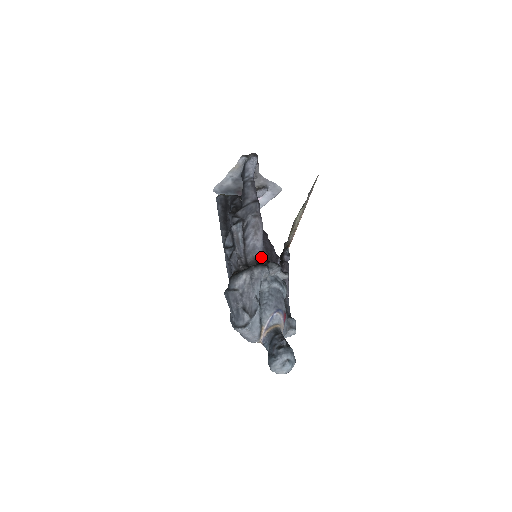
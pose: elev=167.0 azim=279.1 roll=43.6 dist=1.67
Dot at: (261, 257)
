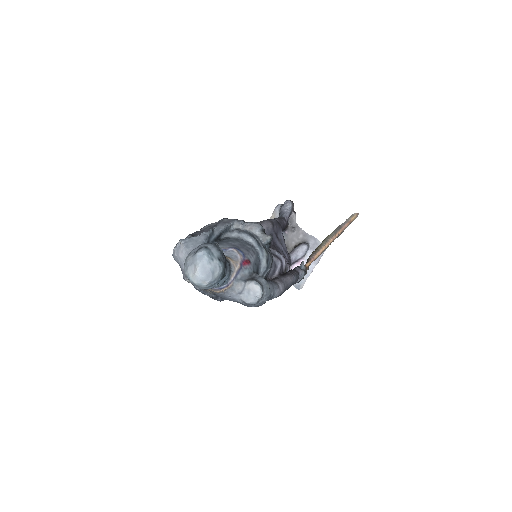
Dot at: occluded
